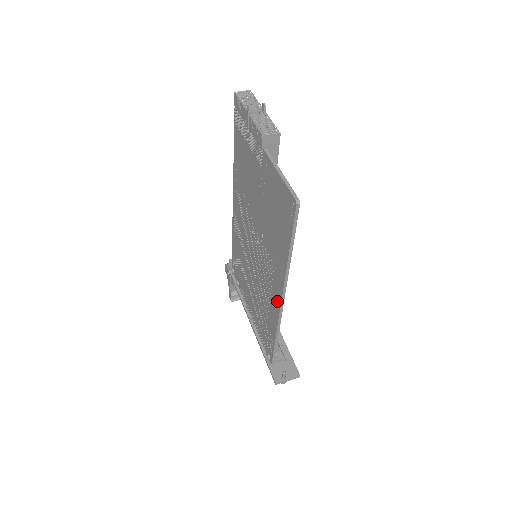
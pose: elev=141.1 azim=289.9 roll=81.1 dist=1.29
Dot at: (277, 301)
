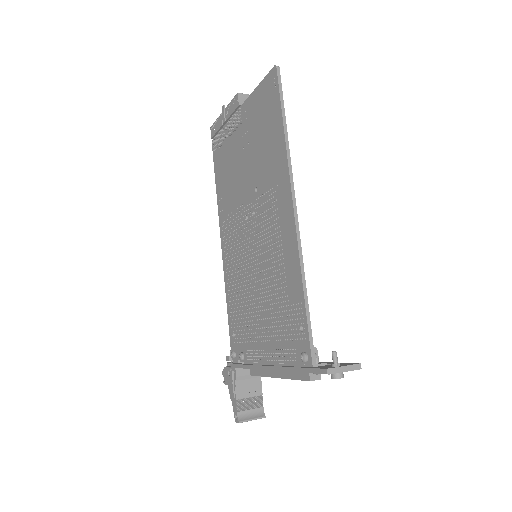
Dot at: (289, 220)
